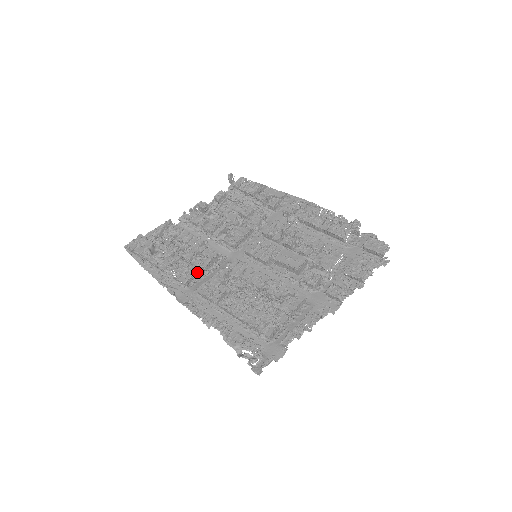
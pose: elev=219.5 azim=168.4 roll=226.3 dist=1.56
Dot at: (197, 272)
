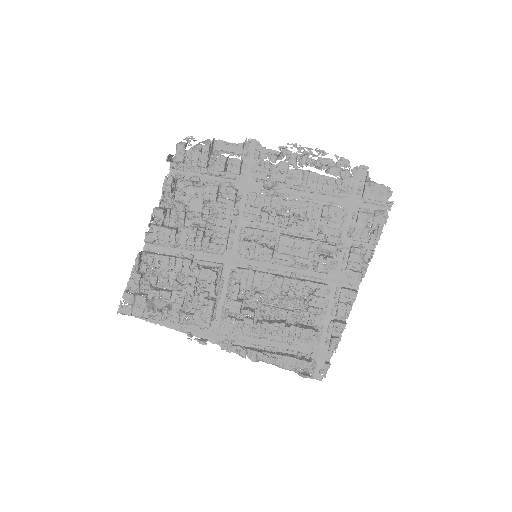
Dot at: (212, 310)
